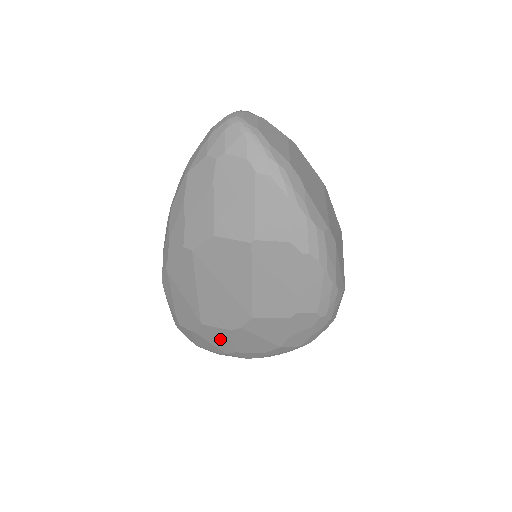
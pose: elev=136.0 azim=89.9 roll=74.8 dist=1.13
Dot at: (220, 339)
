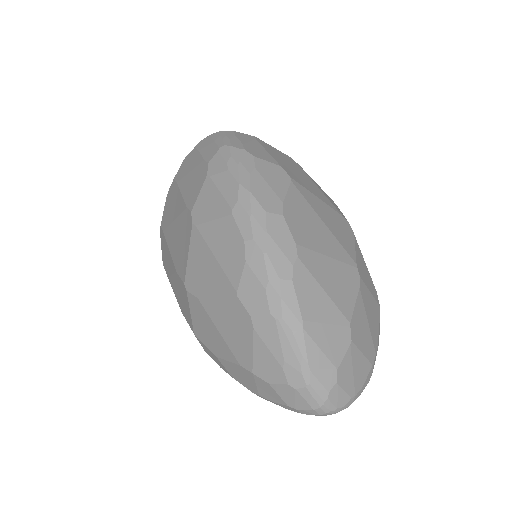
Dot at: occluded
